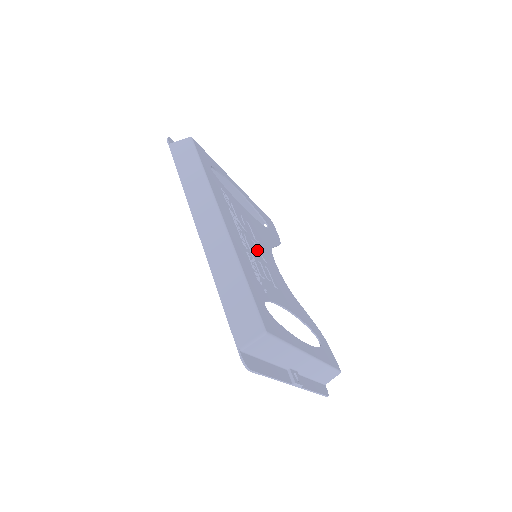
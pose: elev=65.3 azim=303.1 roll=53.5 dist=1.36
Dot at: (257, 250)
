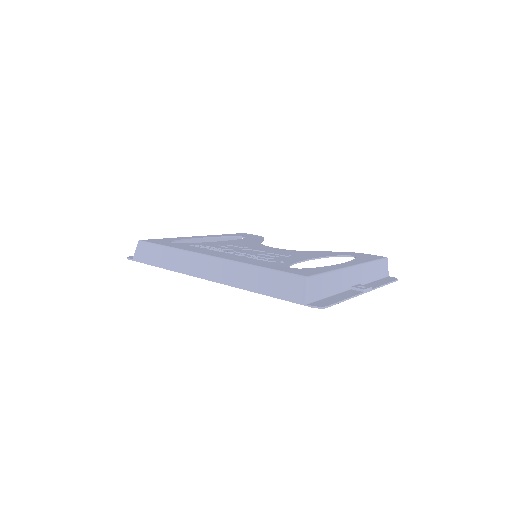
Dot at: (252, 251)
